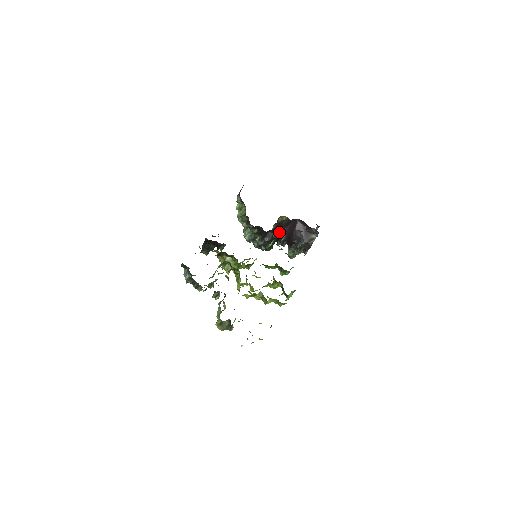
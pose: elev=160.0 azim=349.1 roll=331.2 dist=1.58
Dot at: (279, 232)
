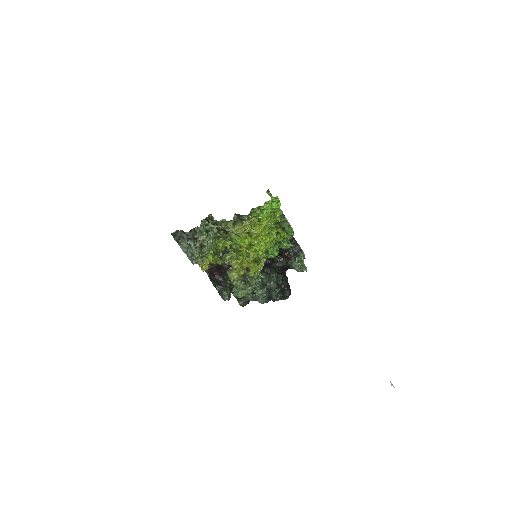
Dot at: (268, 258)
